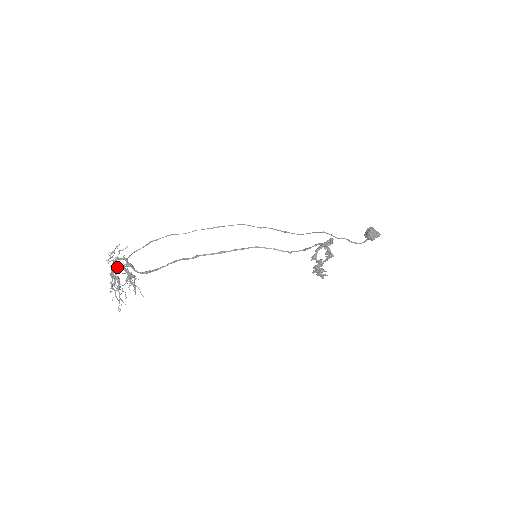
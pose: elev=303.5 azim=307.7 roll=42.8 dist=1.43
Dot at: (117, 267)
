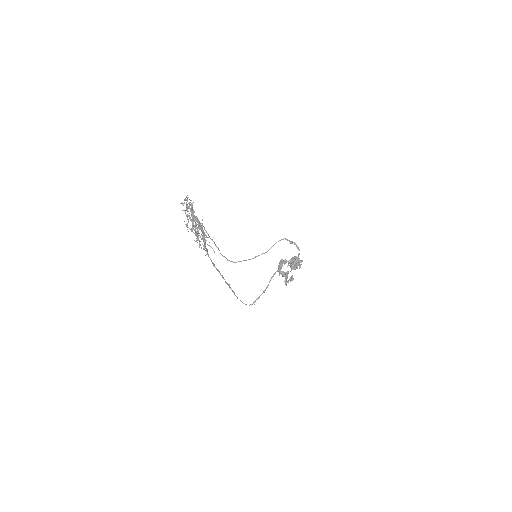
Dot at: (193, 210)
